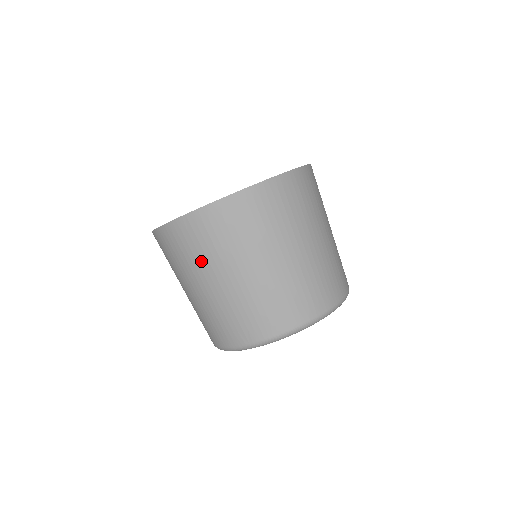
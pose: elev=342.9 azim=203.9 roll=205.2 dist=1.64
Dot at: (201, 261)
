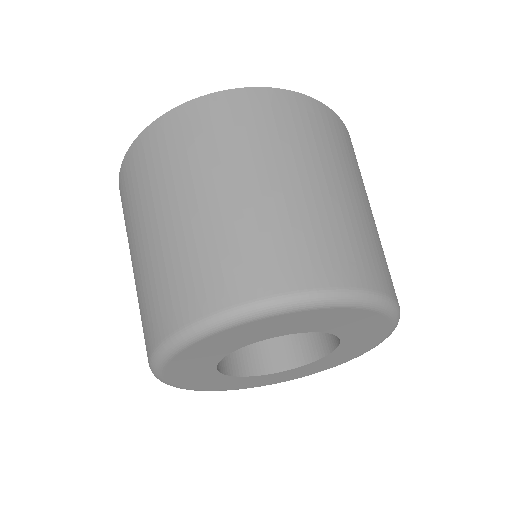
Dot at: occluded
